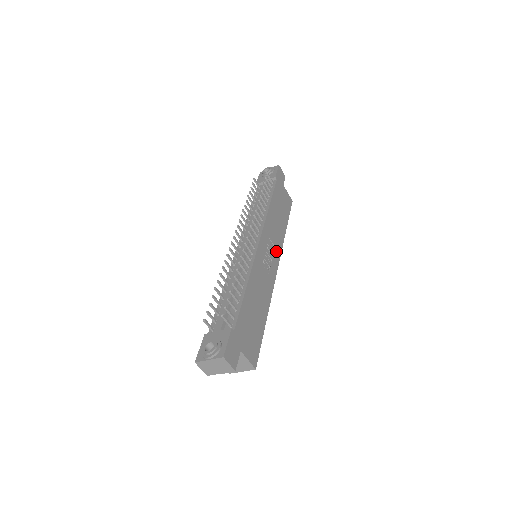
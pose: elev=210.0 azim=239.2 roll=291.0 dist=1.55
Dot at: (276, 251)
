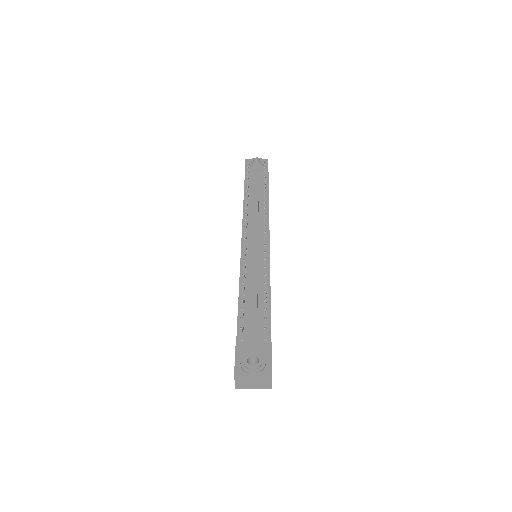
Dot at: occluded
